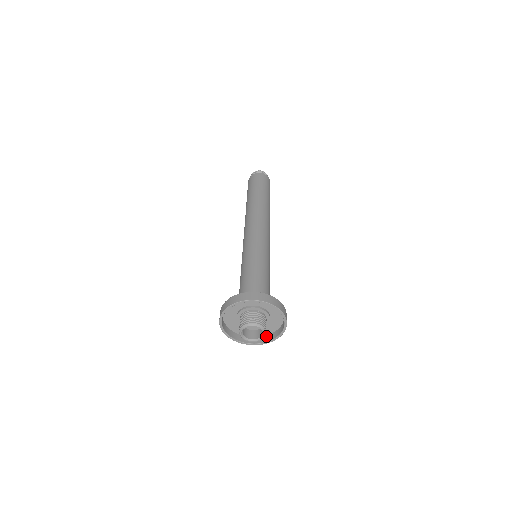
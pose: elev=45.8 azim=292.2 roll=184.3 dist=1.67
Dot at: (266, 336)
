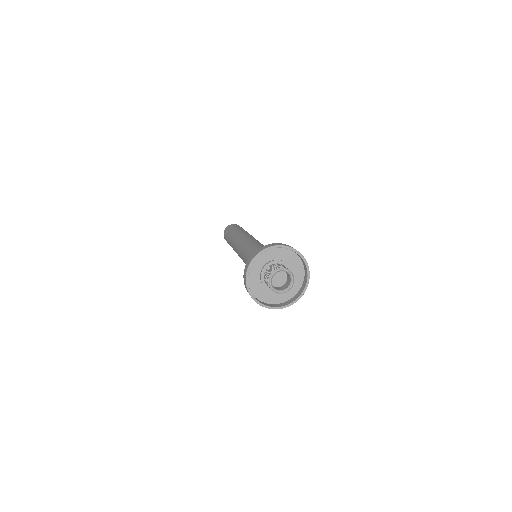
Dot at: (304, 280)
